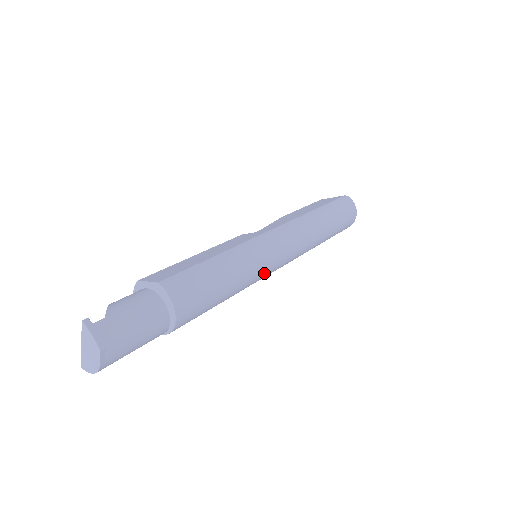
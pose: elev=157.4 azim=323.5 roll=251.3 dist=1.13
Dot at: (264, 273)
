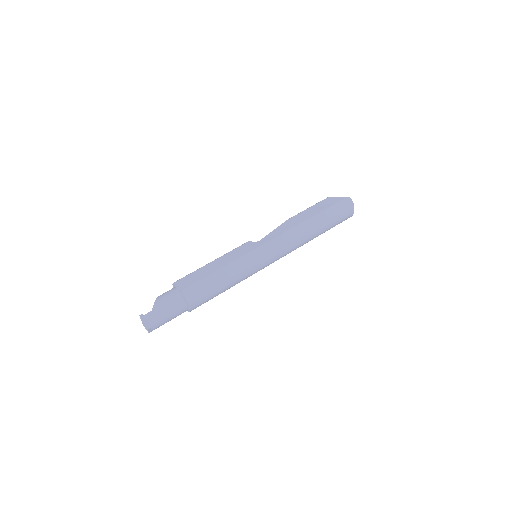
Dot at: (256, 272)
